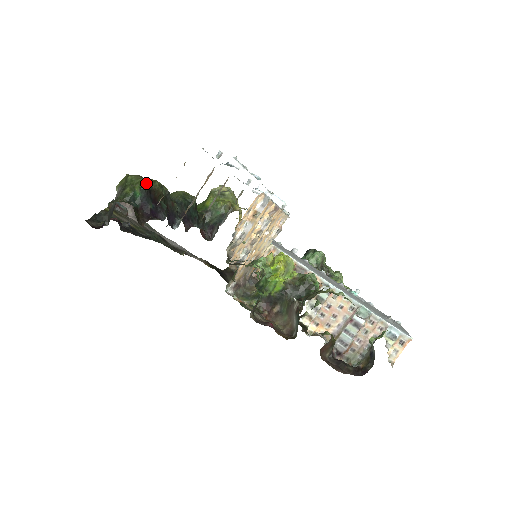
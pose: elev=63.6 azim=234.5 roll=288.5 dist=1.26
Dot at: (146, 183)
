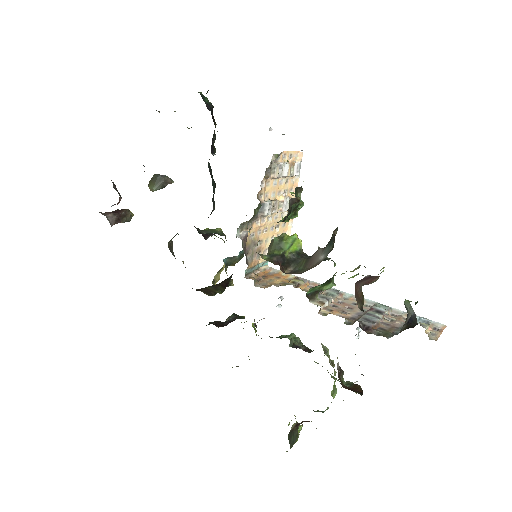
Dot at: (212, 105)
